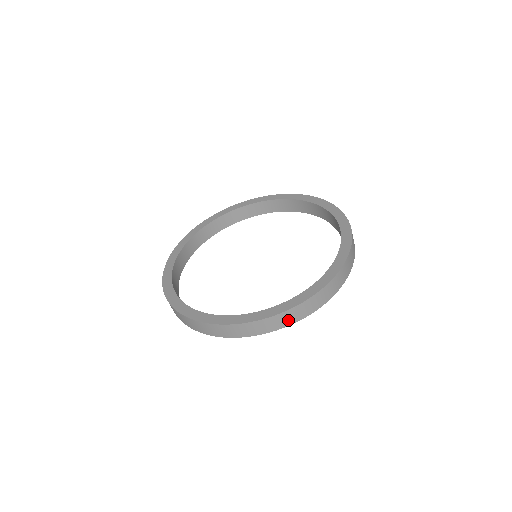
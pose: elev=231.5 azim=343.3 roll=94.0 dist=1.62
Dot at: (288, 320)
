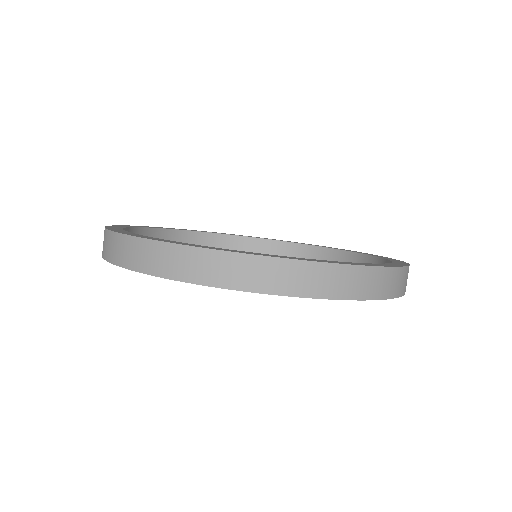
Dot at: (152, 262)
